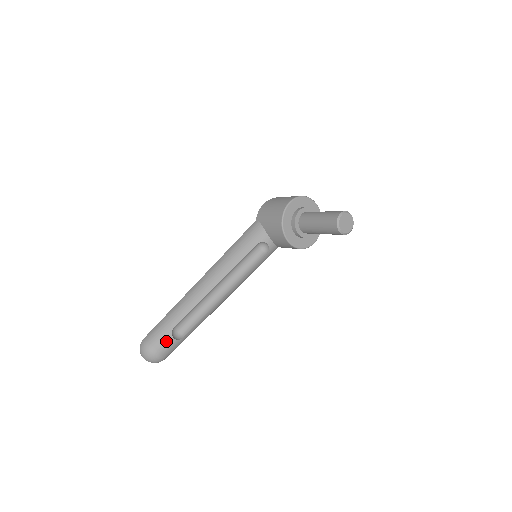
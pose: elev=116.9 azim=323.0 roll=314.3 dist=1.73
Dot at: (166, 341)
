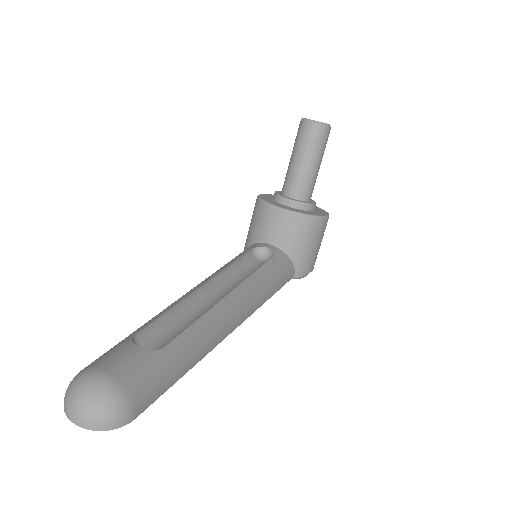
Dot at: (120, 352)
